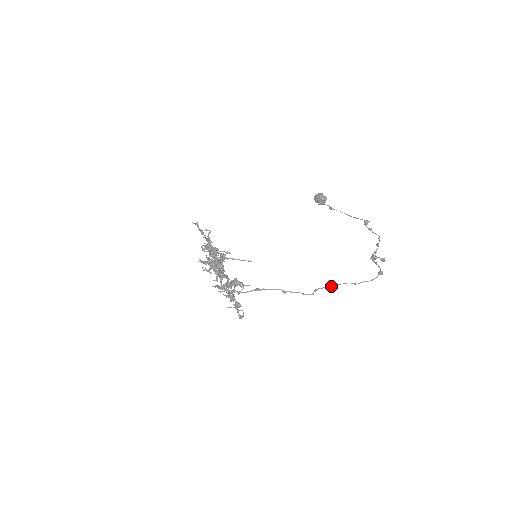
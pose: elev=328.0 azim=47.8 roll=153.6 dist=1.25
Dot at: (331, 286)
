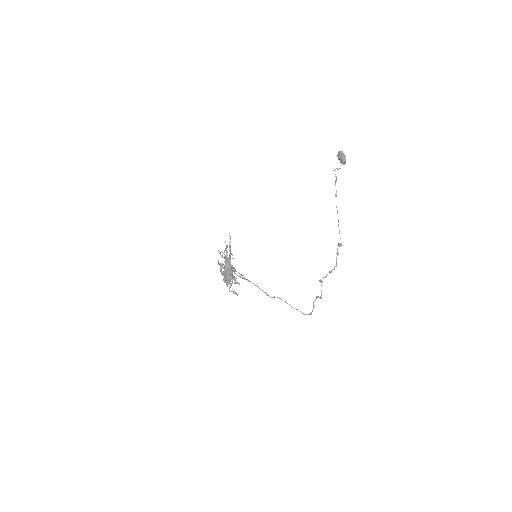
Dot at: occluded
